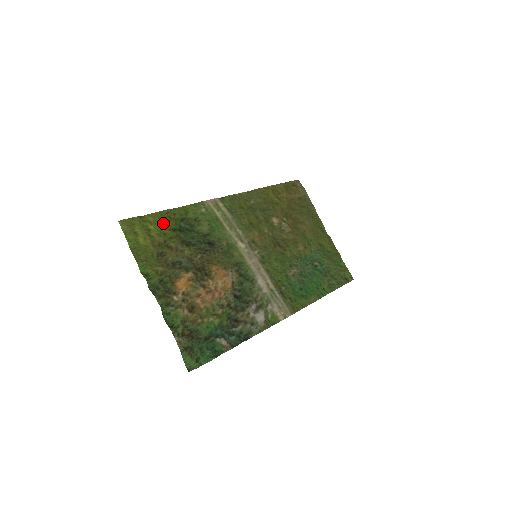
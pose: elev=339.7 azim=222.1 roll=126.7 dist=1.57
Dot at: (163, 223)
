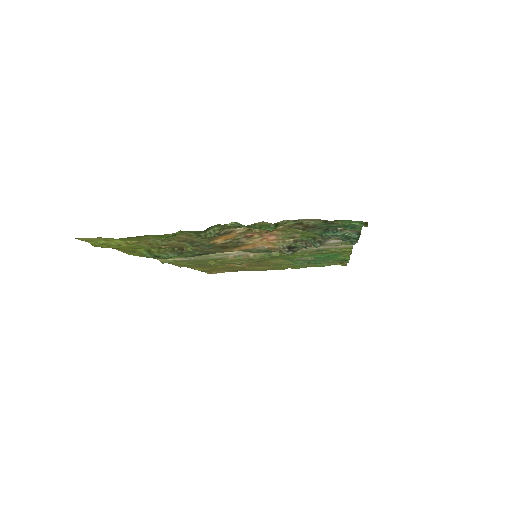
Dot at: (128, 249)
